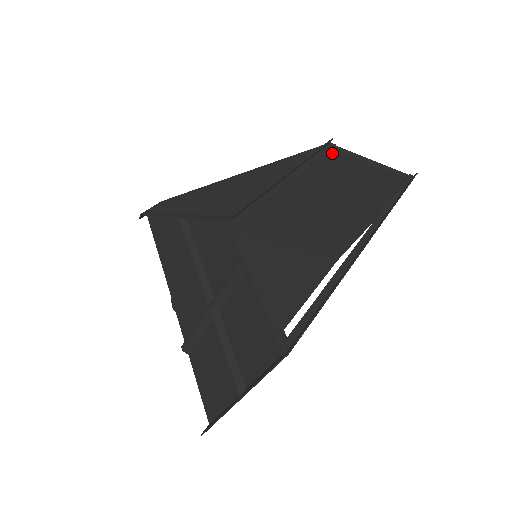
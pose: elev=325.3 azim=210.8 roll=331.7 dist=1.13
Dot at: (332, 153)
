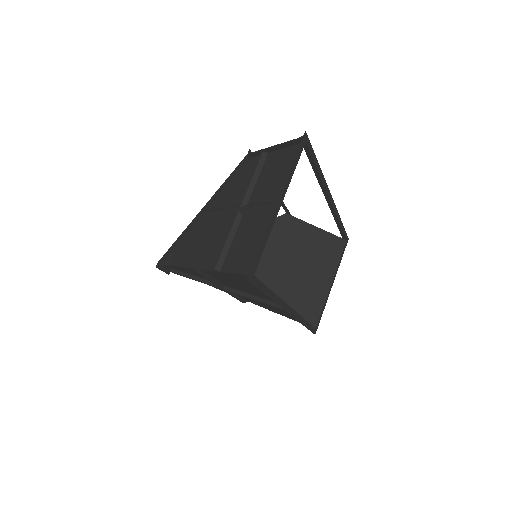
Dot at: (291, 219)
